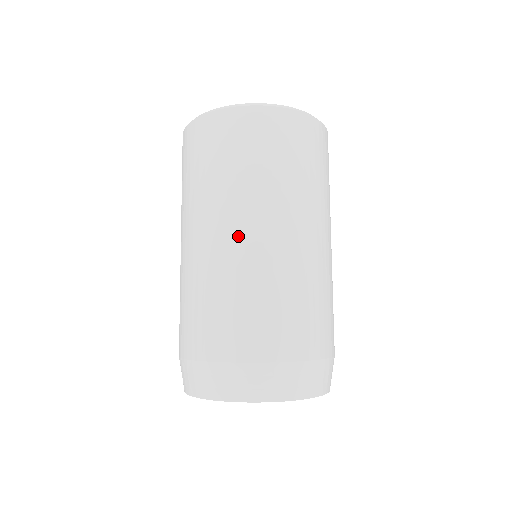
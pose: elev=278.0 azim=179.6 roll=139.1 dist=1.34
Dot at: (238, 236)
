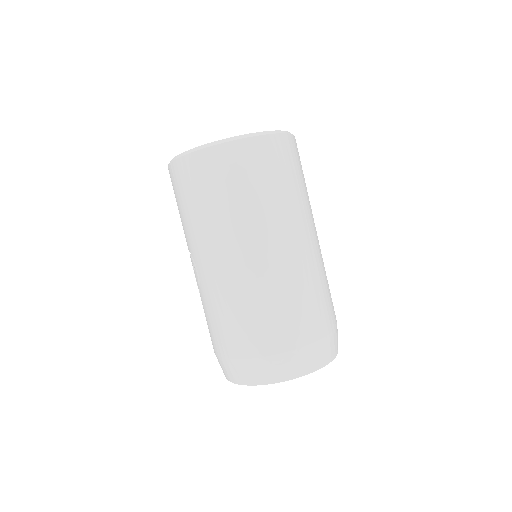
Dot at: (305, 242)
